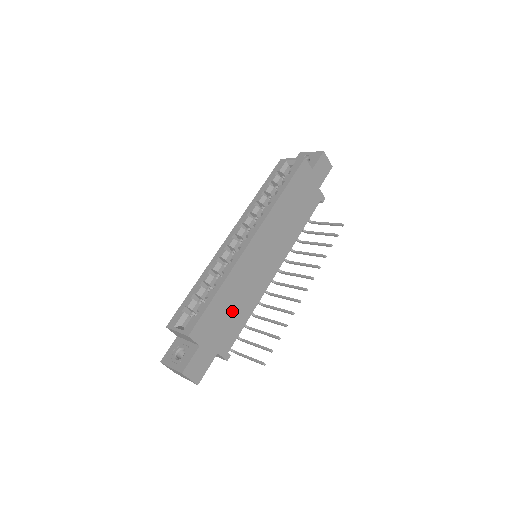
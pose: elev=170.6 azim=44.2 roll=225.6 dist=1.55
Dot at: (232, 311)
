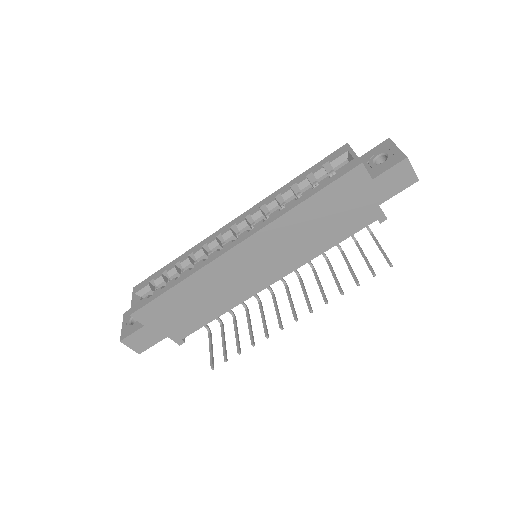
Dot at: (193, 307)
